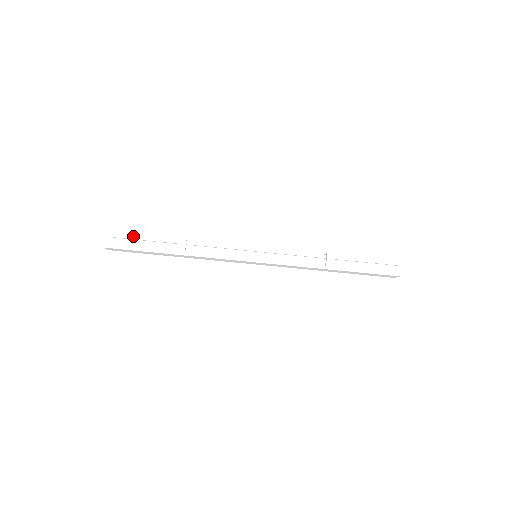
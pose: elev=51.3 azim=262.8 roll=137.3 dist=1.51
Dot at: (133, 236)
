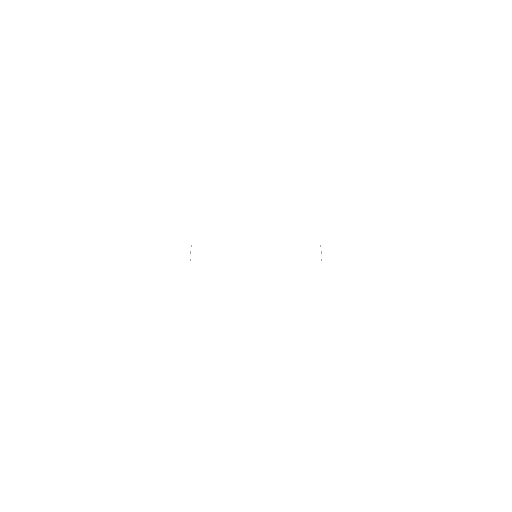
Dot at: (142, 257)
